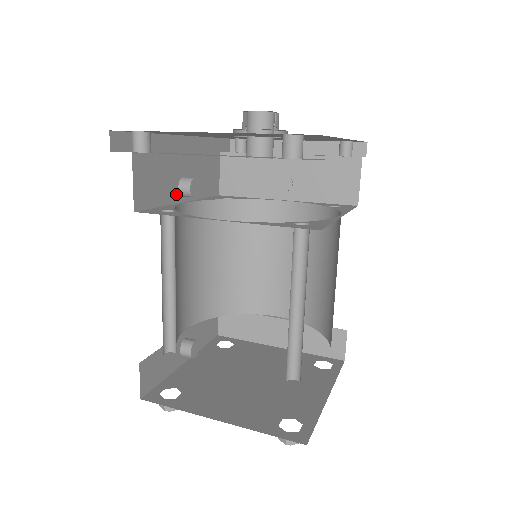
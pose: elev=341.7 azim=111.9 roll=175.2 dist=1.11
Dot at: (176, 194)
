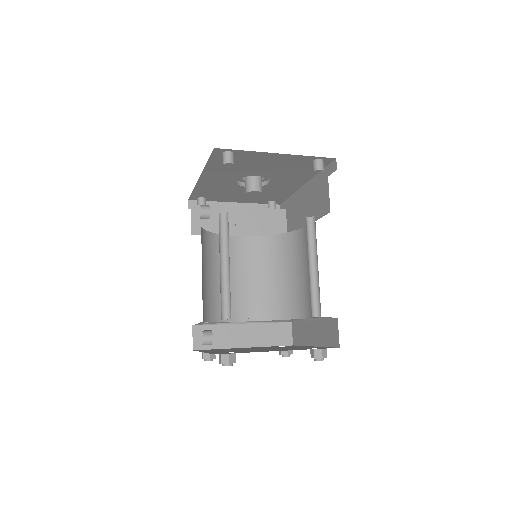
Dot at: (201, 214)
